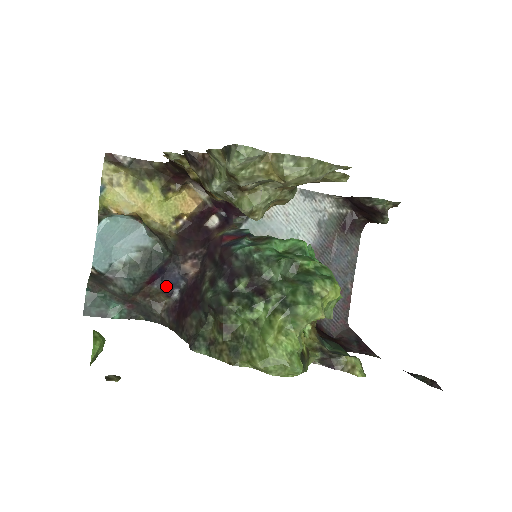
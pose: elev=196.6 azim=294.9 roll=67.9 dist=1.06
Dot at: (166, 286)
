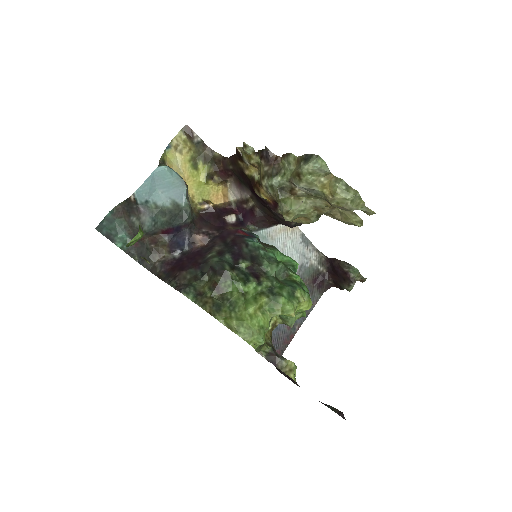
Dot at: (174, 243)
